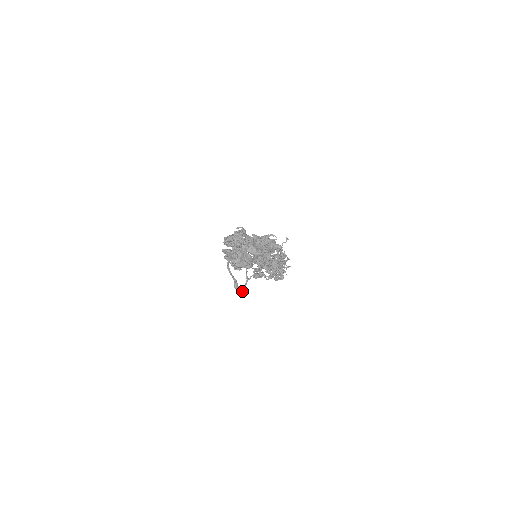
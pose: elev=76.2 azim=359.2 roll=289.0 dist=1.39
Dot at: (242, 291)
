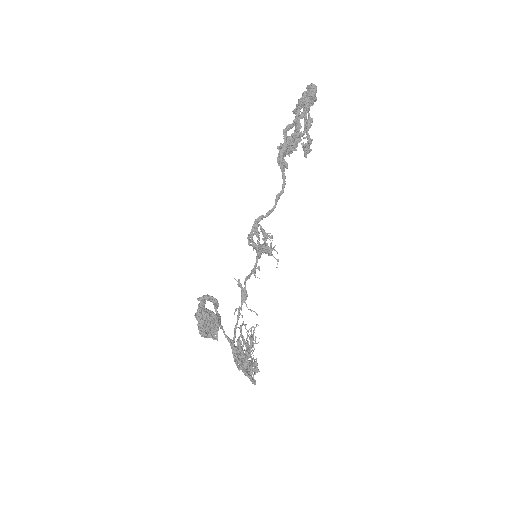
Dot at: (253, 379)
